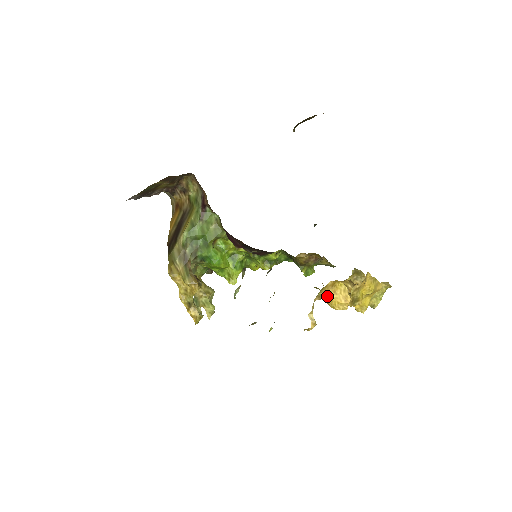
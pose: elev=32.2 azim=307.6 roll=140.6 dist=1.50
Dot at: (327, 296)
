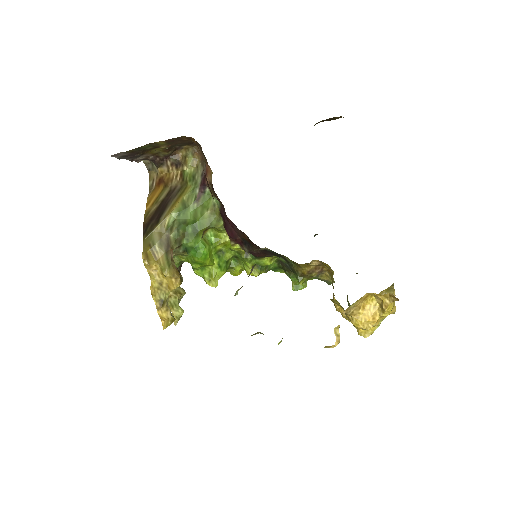
Dot at: (355, 310)
